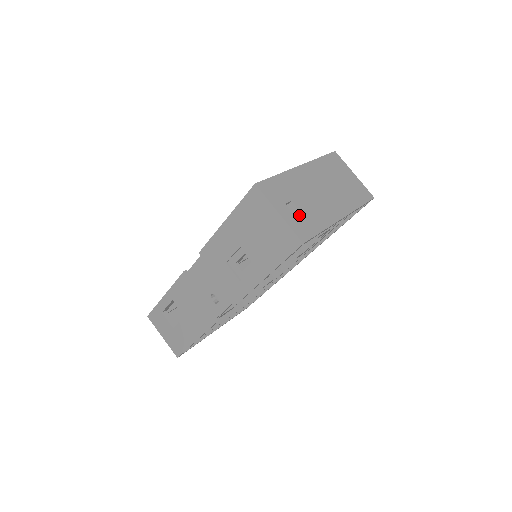
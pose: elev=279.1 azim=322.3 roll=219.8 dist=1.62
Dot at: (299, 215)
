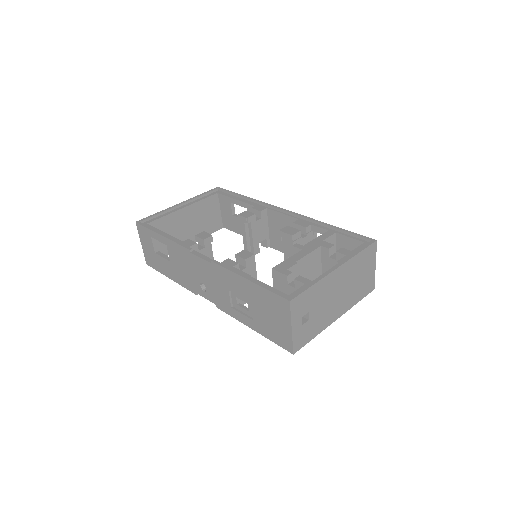
Dot at: (306, 326)
